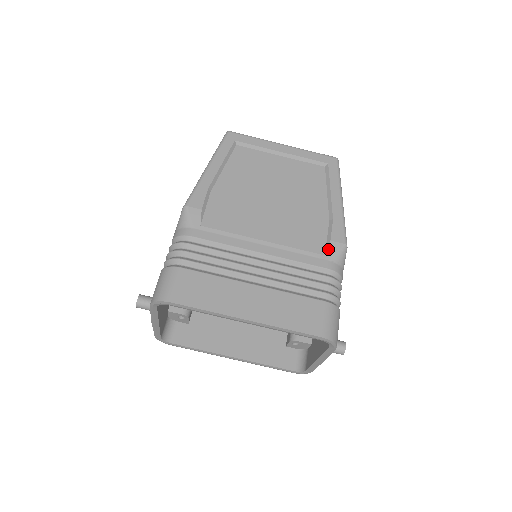
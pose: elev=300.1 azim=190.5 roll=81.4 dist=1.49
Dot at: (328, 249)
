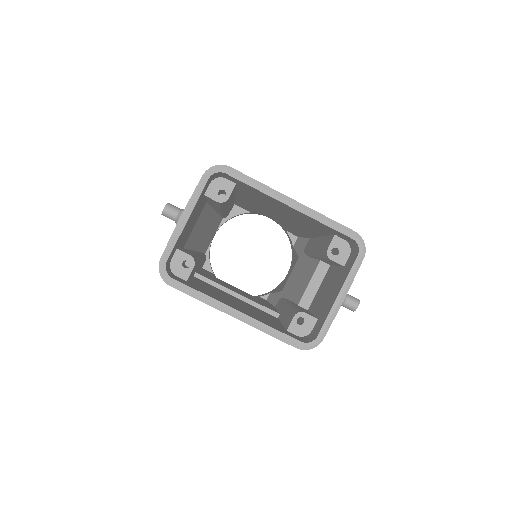
Dot at: occluded
